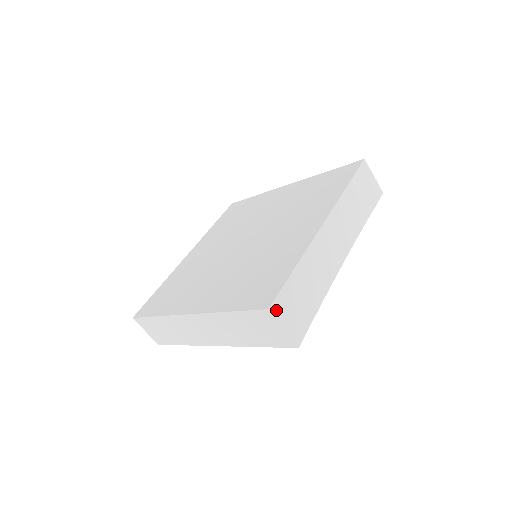
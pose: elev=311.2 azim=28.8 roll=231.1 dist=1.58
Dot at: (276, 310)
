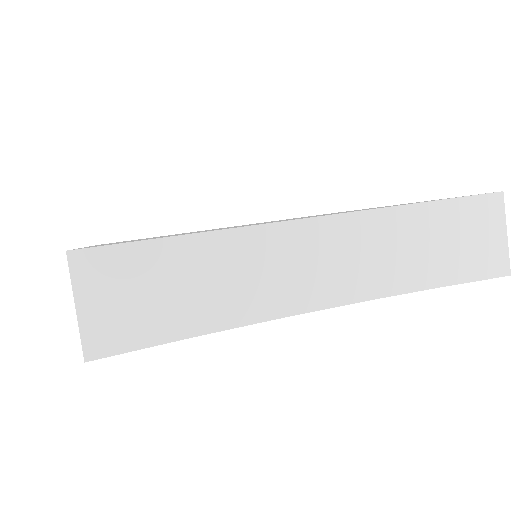
Dot at: (83, 265)
